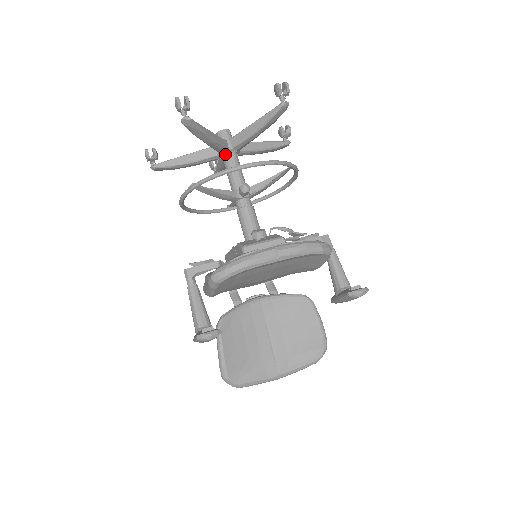
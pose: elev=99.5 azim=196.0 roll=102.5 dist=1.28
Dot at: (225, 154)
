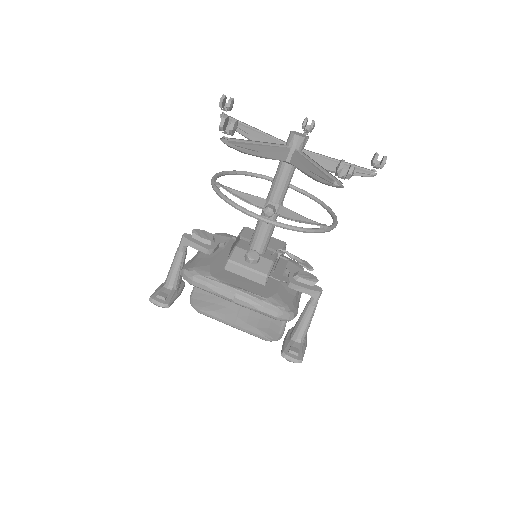
Dot at: occluded
